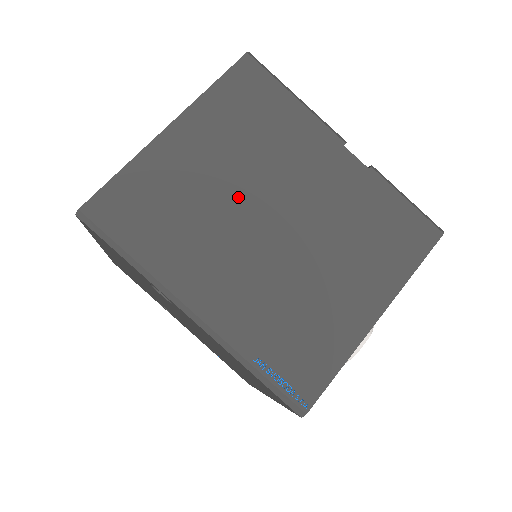
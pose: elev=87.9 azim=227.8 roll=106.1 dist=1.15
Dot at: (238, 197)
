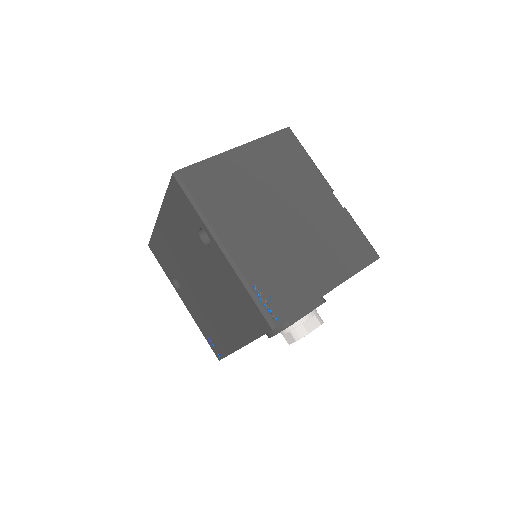
Dot at: (266, 196)
